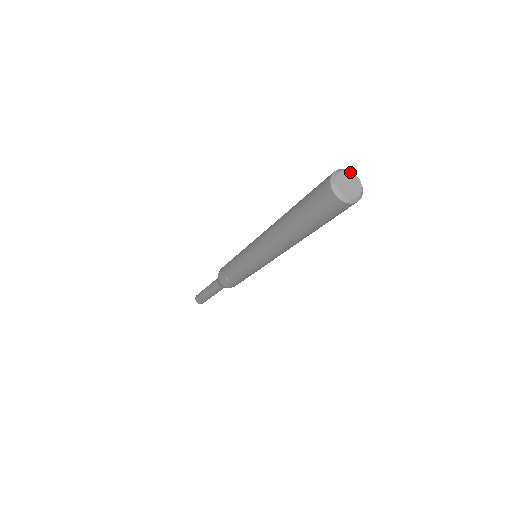
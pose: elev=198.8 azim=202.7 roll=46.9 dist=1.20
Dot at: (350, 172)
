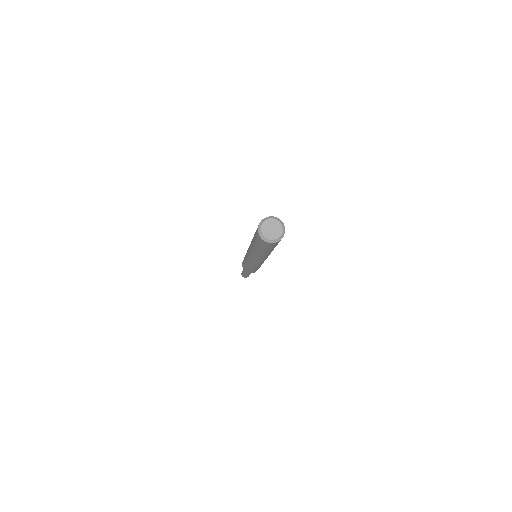
Dot at: (279, 221)
